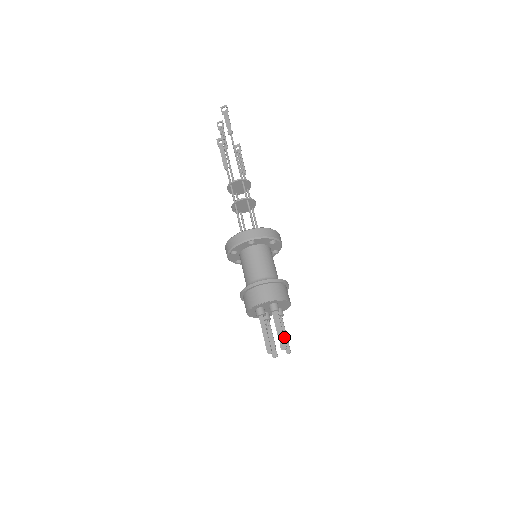
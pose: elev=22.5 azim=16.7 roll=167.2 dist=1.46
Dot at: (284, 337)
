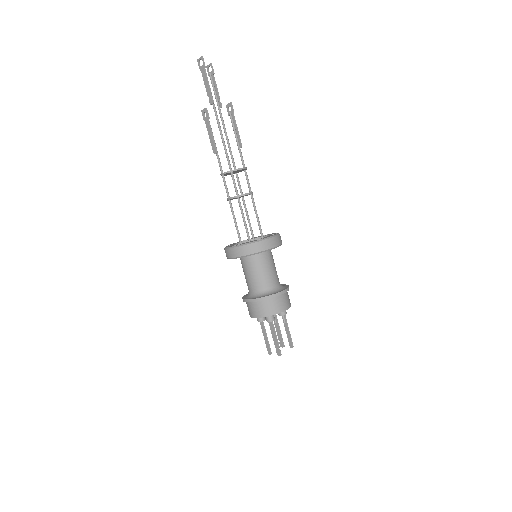
Dot at: (287, 334)
